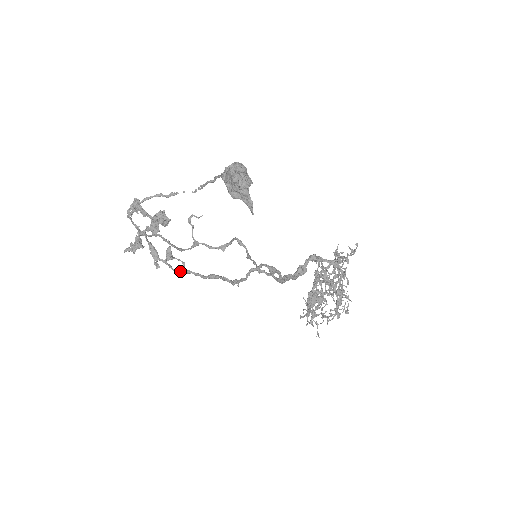
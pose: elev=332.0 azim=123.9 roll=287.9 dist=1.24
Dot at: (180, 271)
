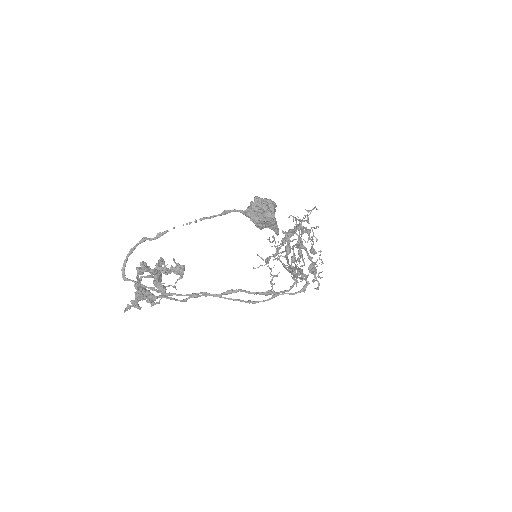
Dot at: (187, 299)
